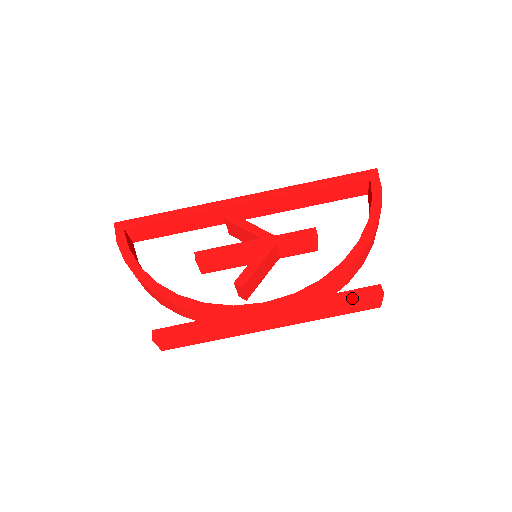
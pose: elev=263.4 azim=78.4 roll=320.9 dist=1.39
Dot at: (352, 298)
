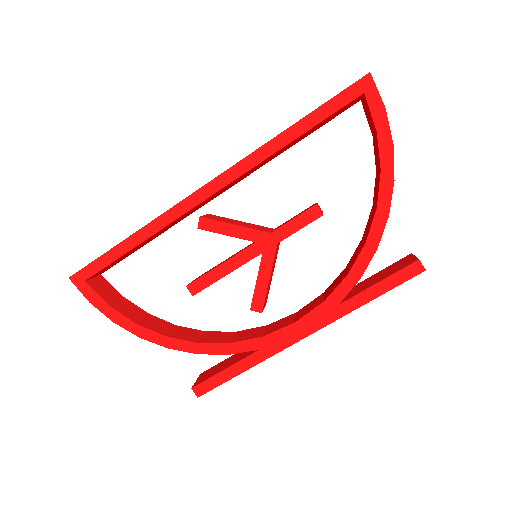
Dot at: (390, 288)
